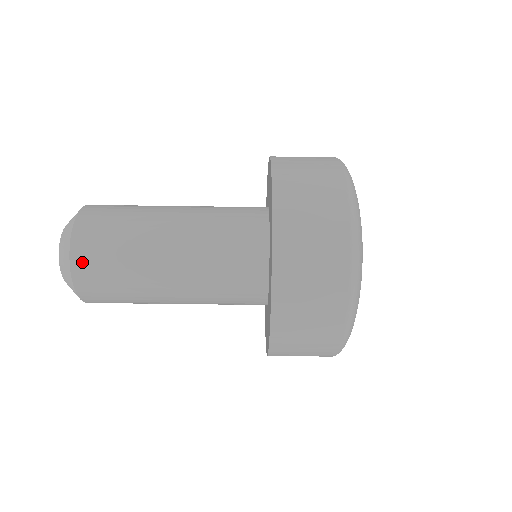
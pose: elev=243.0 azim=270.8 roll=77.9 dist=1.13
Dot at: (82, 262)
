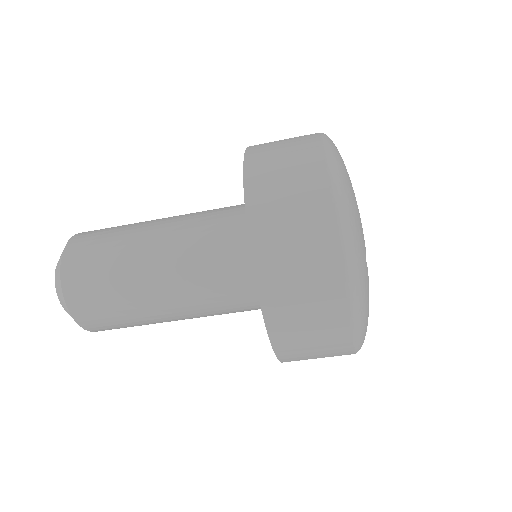
Dot at: (73, 283)
